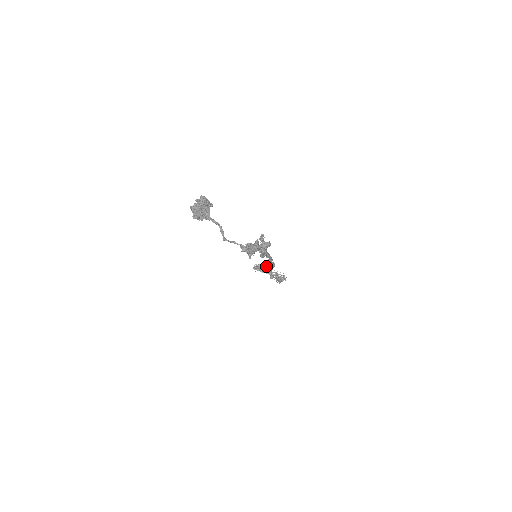
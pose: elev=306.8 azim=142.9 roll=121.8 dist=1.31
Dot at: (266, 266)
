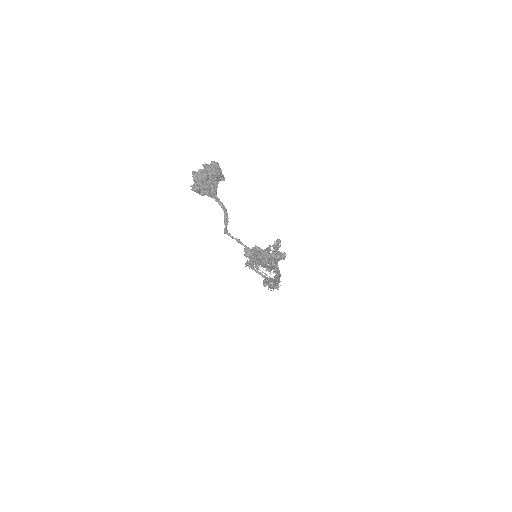
Dot at: (260, 264)
